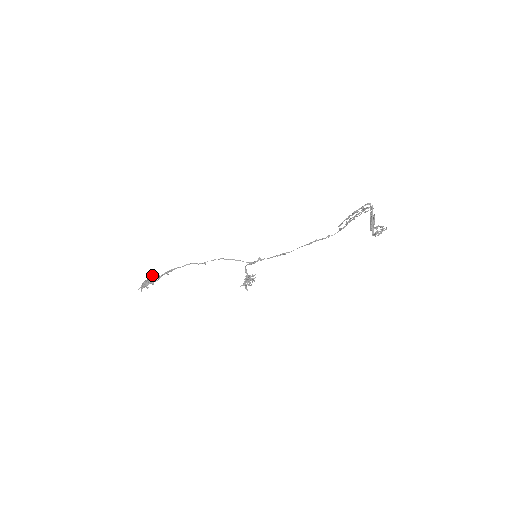
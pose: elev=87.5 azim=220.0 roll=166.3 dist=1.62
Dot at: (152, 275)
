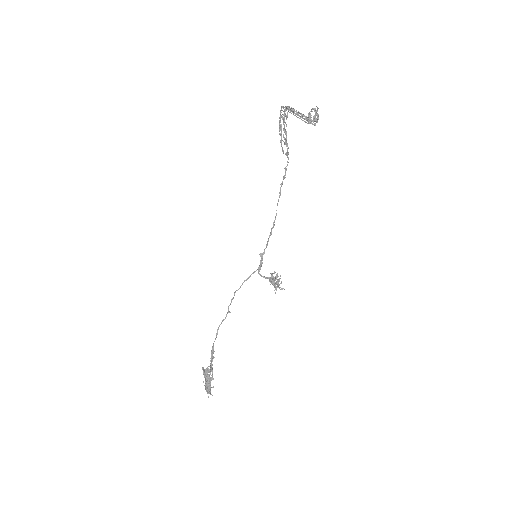
Dot at: (203, 373)
